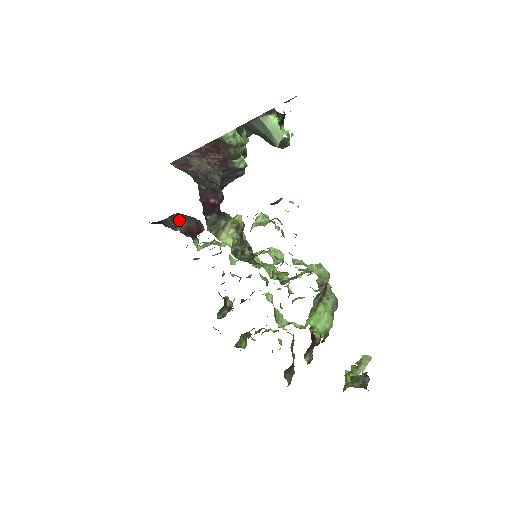
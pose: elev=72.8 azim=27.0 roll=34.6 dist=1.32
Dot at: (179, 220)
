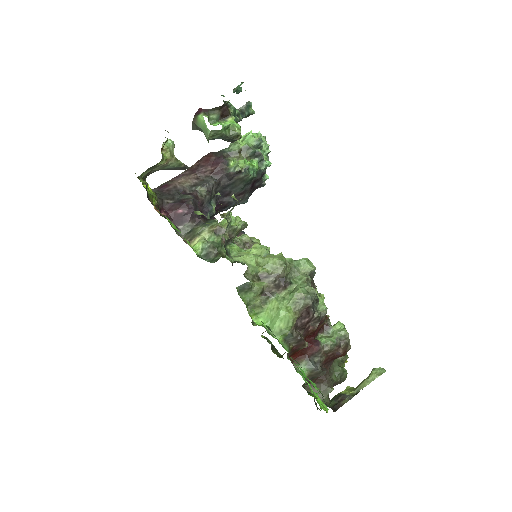
Dot at: occluded
